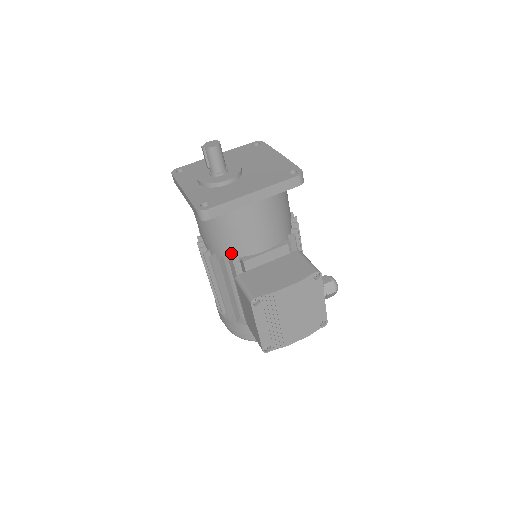
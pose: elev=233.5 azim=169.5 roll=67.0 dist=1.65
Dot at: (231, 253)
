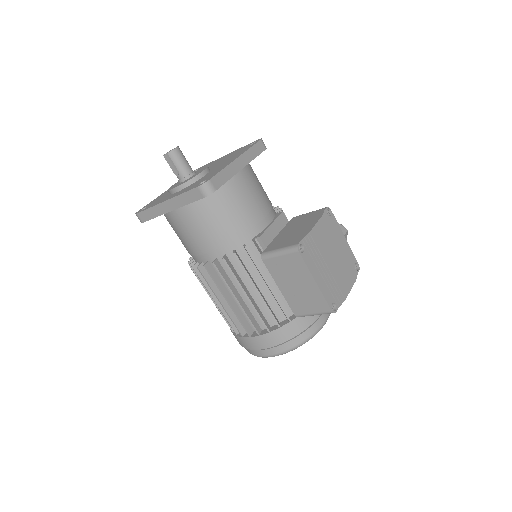
Dot at: (242, 239)
